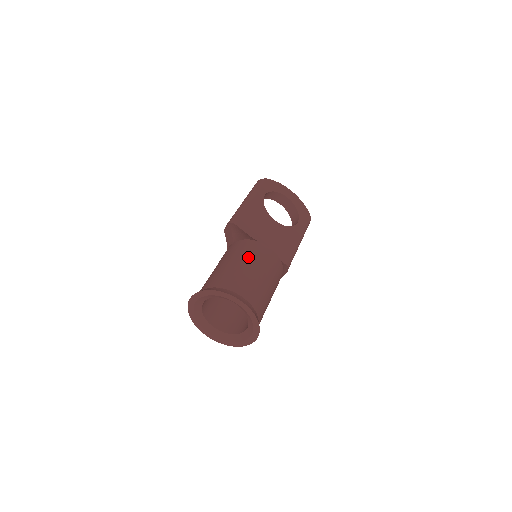
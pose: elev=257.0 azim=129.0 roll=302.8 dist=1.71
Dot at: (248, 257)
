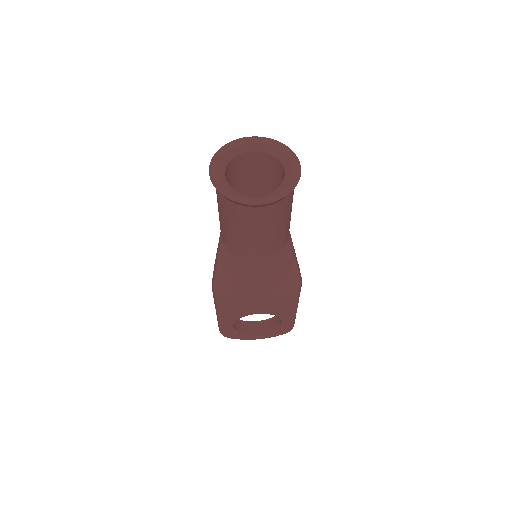
Dot at: occluded
